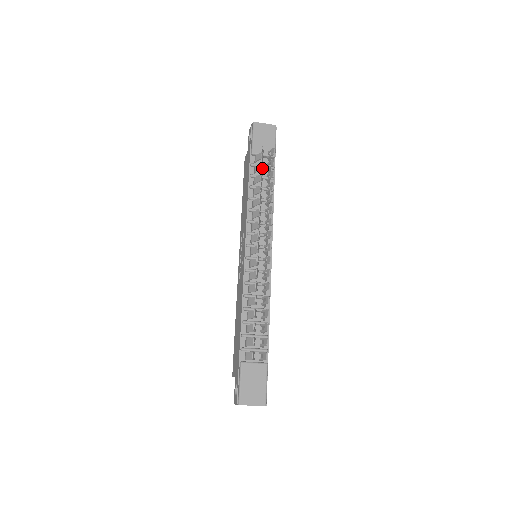
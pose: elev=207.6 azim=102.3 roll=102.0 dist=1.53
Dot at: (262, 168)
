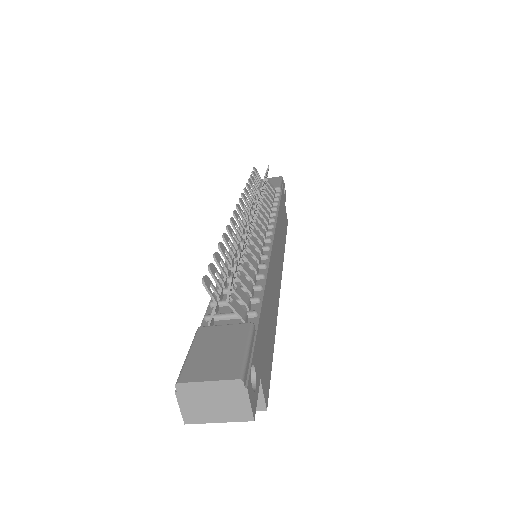
Dot at: (257, 184)
